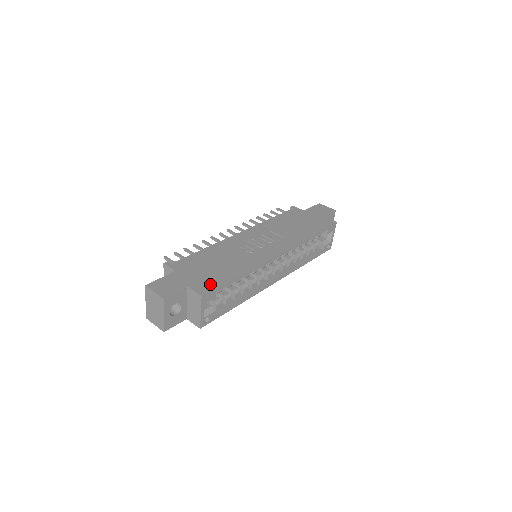
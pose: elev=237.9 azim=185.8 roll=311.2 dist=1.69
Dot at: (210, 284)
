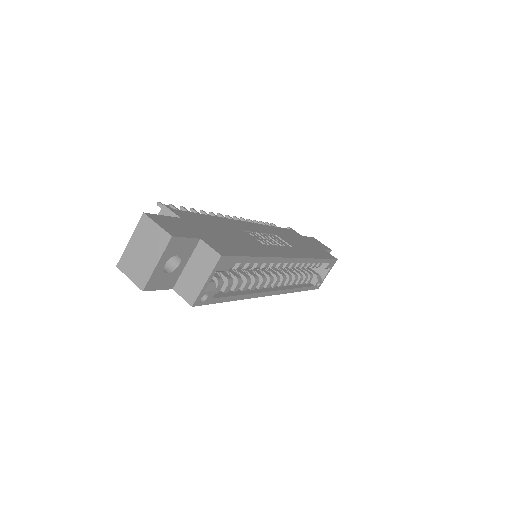
Dot at: (228, 249)
